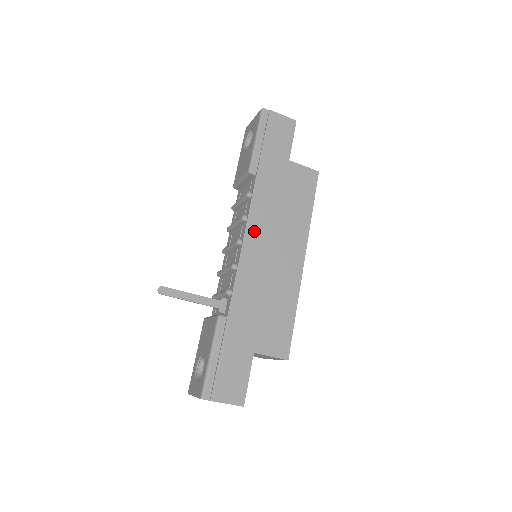
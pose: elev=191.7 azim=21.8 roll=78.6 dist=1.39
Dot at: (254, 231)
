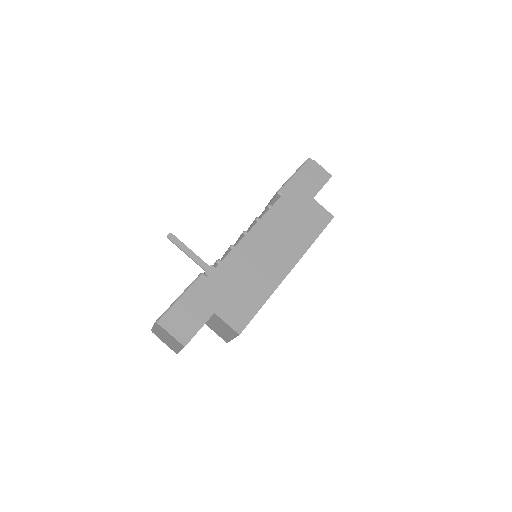
Dot at: (260, 230)
